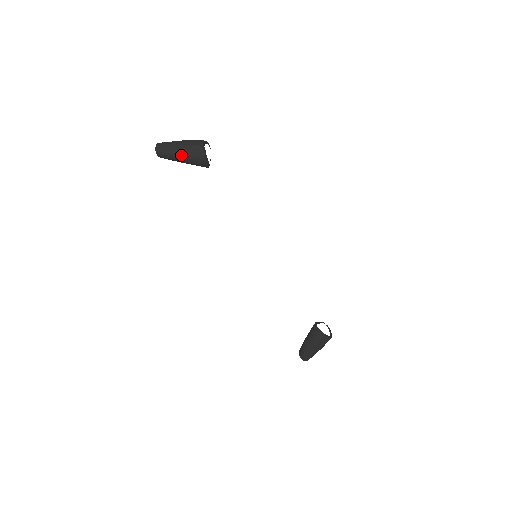
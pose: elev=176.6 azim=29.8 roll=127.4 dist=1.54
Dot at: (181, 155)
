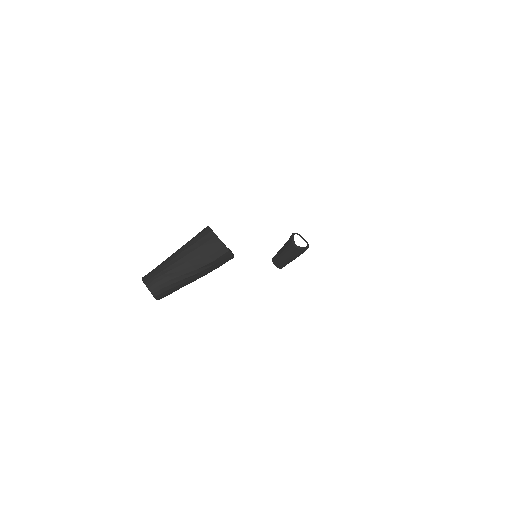
Dot at: occluded
